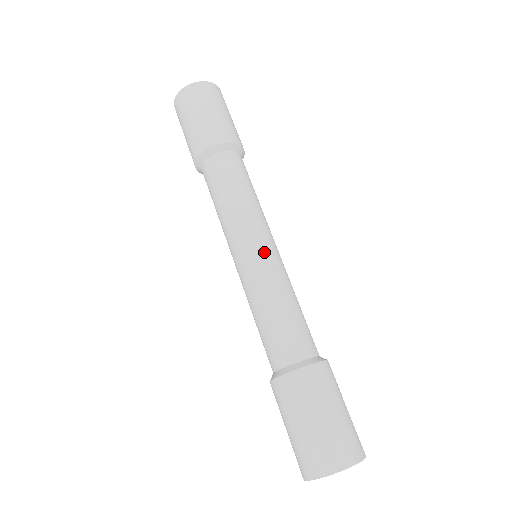
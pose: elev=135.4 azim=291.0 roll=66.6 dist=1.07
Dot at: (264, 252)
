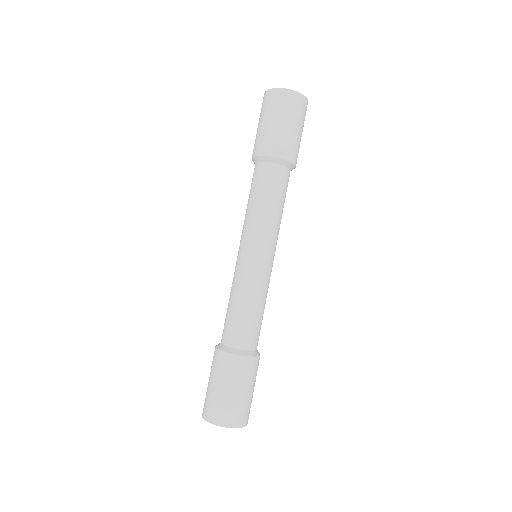
Dot at: (246, 259)
